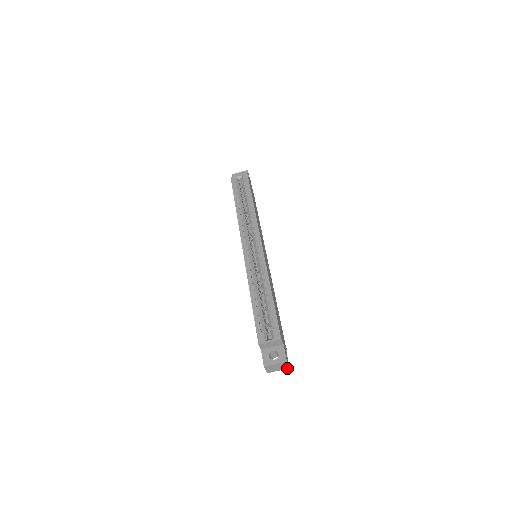
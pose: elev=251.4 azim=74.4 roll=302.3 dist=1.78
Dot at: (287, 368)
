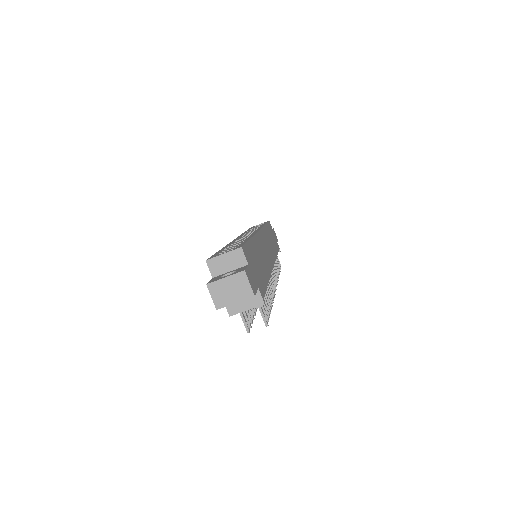
Dot at: (250, 297)
